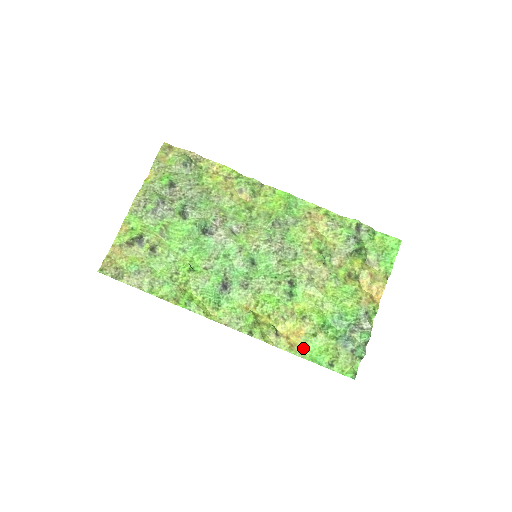
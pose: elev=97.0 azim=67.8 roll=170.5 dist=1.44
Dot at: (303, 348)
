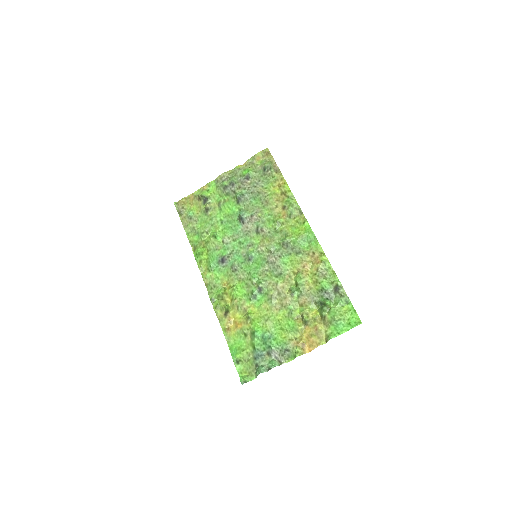
Dot at: (233, 337)
